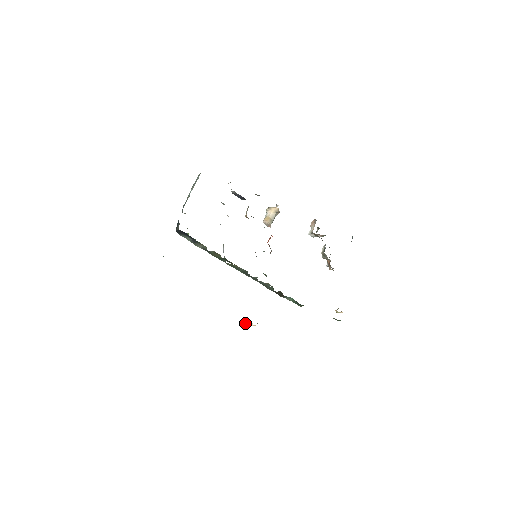
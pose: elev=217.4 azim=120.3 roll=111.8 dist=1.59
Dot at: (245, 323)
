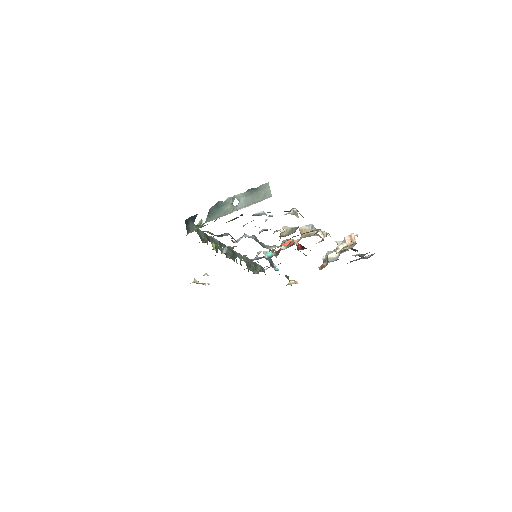
Dot at: (197, 282)
